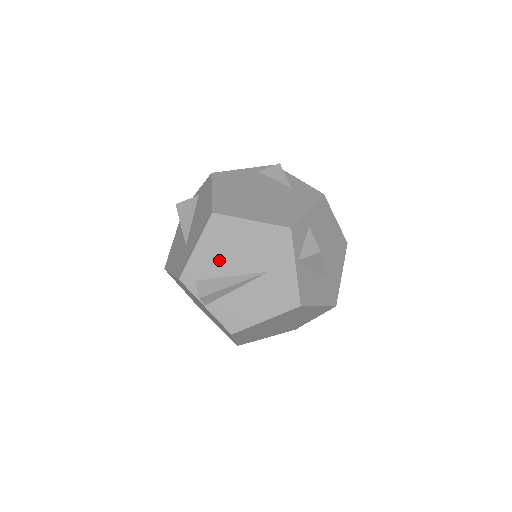
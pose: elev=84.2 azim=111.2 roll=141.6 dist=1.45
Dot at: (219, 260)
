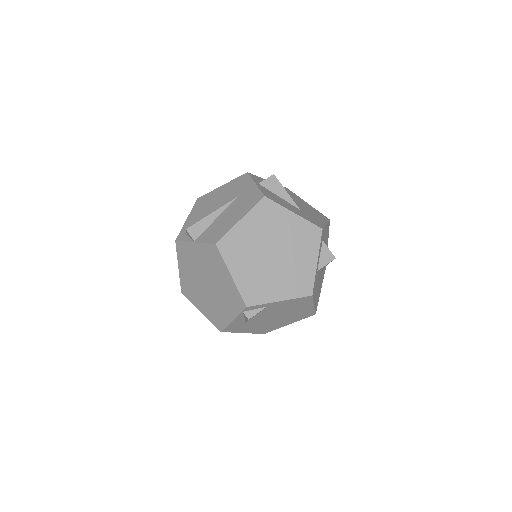
Dot at: (203, 214)
